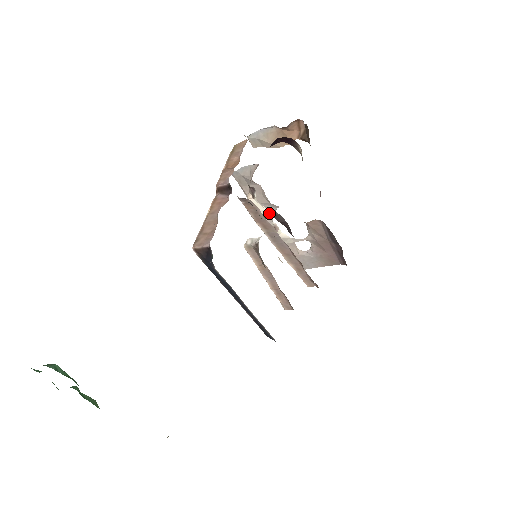
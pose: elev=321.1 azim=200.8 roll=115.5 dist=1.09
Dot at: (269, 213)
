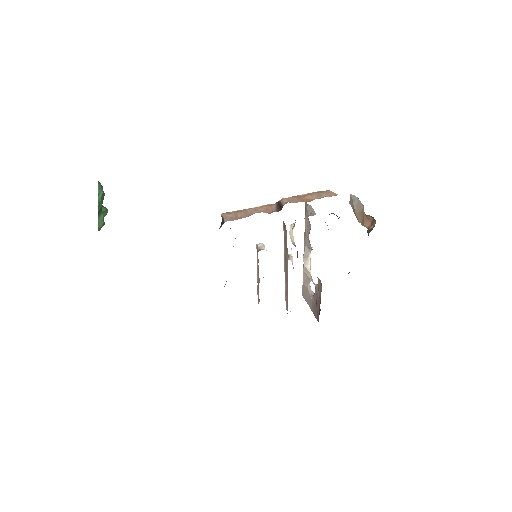
Dot at: occluded
